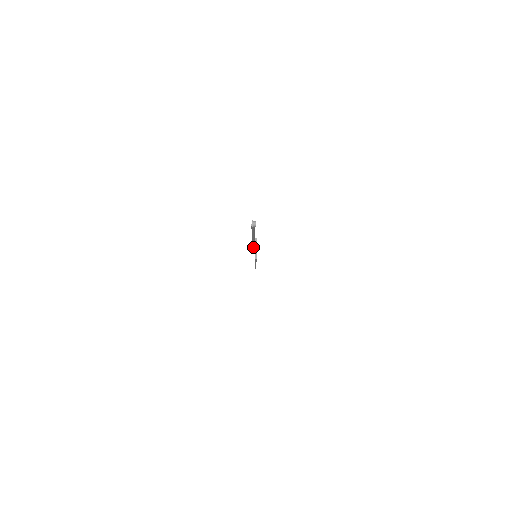
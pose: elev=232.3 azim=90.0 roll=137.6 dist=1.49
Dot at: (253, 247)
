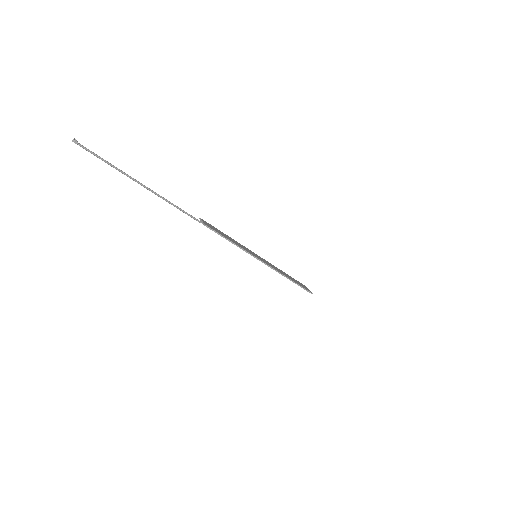
Dot at: (188, 215)
